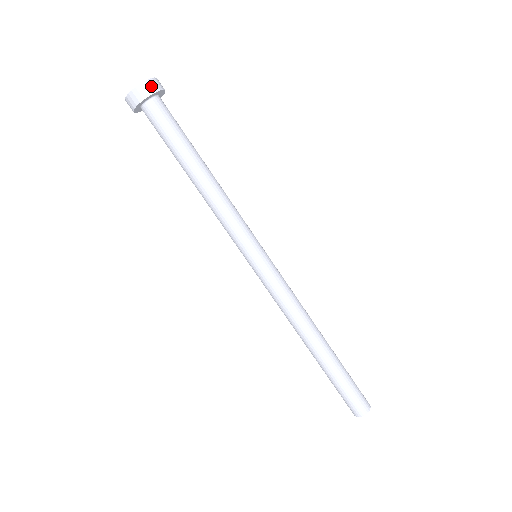
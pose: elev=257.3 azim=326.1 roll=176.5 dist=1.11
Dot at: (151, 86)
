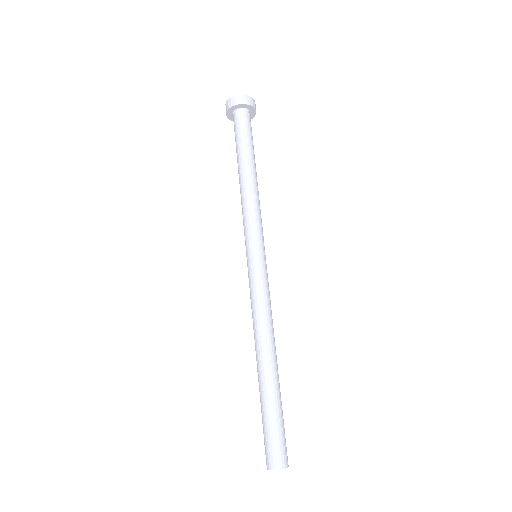
Dot at: (245, 99)
